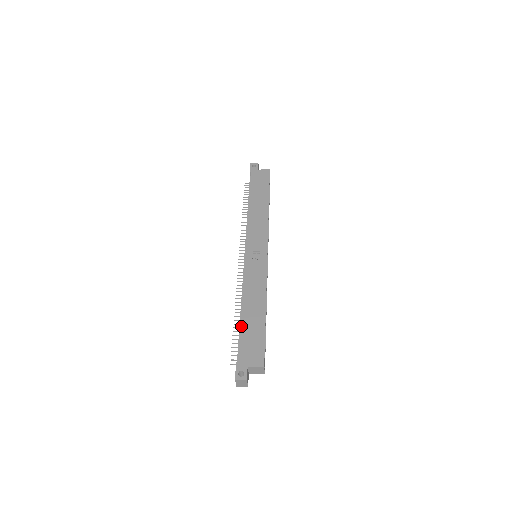
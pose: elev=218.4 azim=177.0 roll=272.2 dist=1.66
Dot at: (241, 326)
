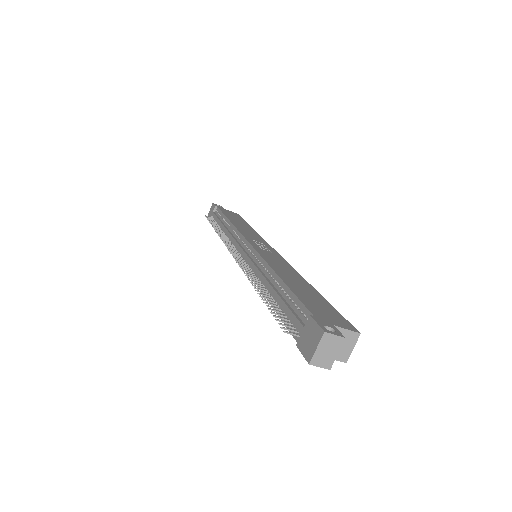
Dot at: (288, 286)
